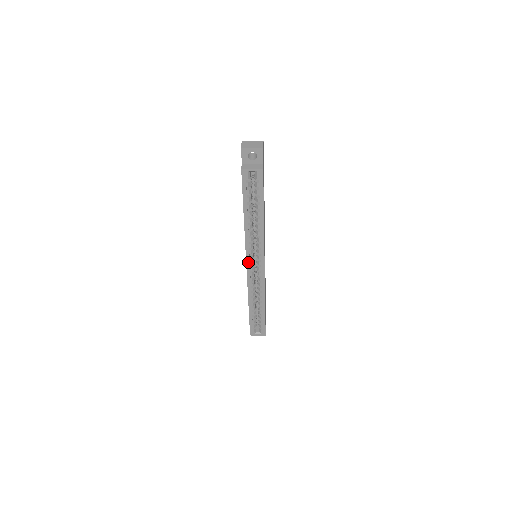
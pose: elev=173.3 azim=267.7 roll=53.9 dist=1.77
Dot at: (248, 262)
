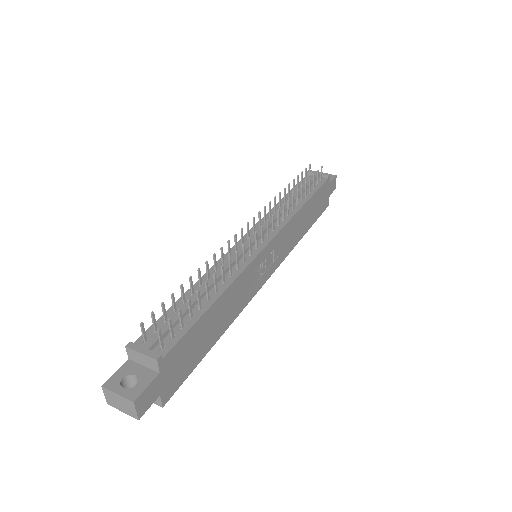
Dot at: occluded
